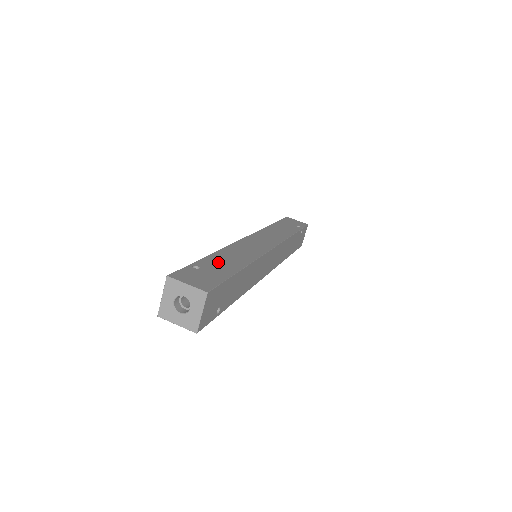
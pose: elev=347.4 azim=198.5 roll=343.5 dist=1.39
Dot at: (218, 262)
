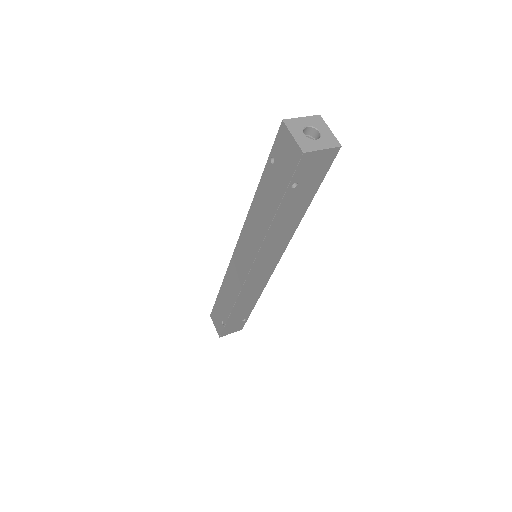
Dot at: occluded
